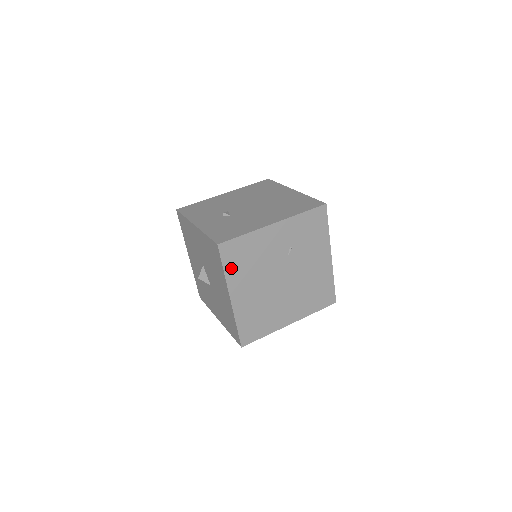
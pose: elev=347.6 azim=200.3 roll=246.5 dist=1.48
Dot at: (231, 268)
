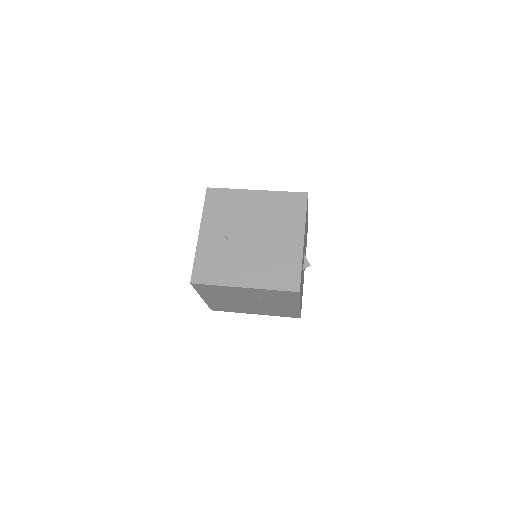
Dot at: (203, 291)
